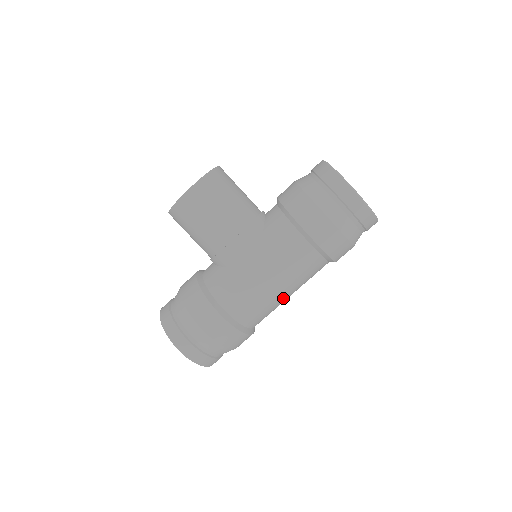
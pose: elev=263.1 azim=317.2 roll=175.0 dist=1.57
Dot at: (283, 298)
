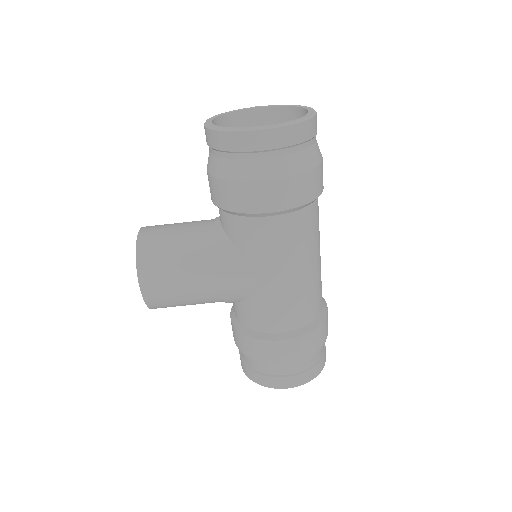
Dot at: (316, 268)
